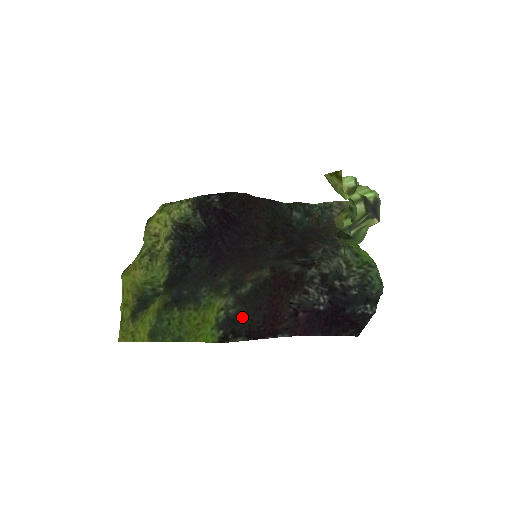
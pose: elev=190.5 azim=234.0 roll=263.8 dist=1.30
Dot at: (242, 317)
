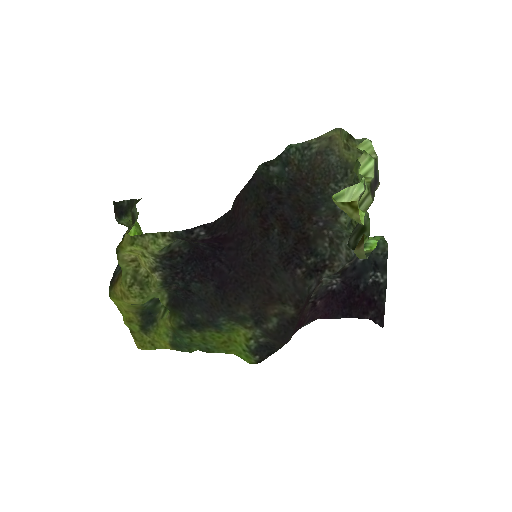
Dot at: (275, 345)
